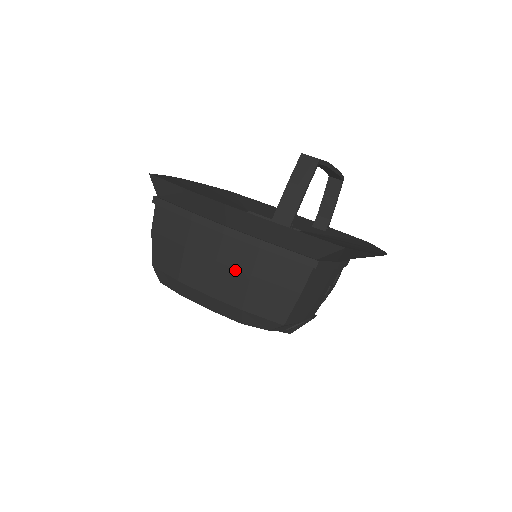
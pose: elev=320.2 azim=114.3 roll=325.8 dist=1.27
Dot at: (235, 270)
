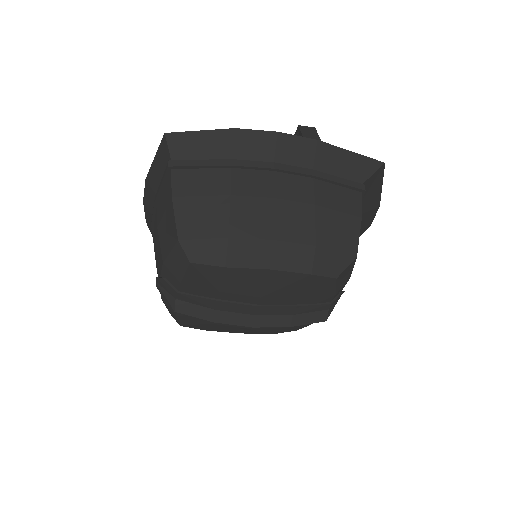
Dot at: (297, 203)
